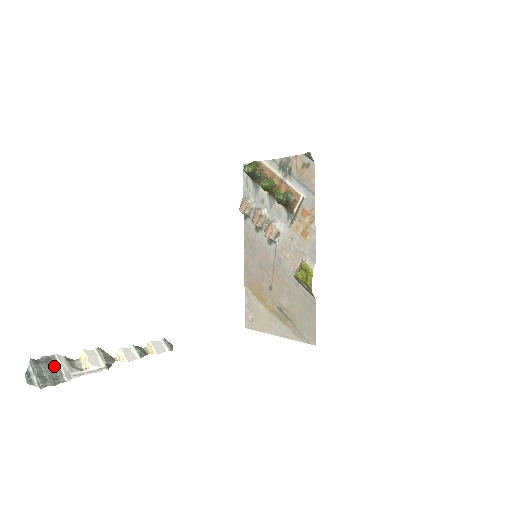
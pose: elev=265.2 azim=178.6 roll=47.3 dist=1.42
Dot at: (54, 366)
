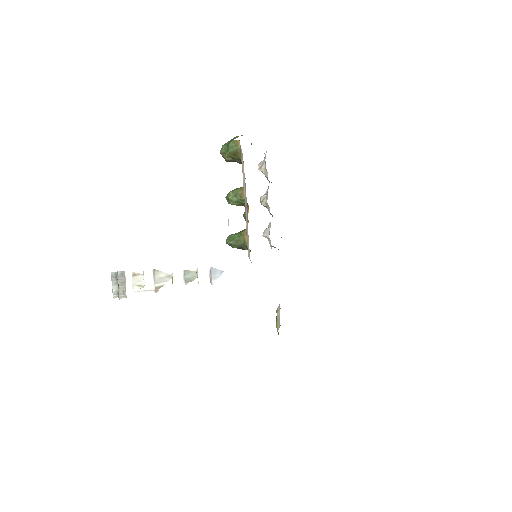
Dot at: (123, 281)
